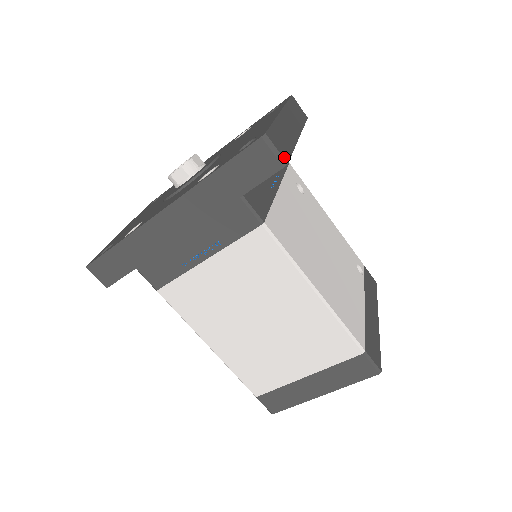
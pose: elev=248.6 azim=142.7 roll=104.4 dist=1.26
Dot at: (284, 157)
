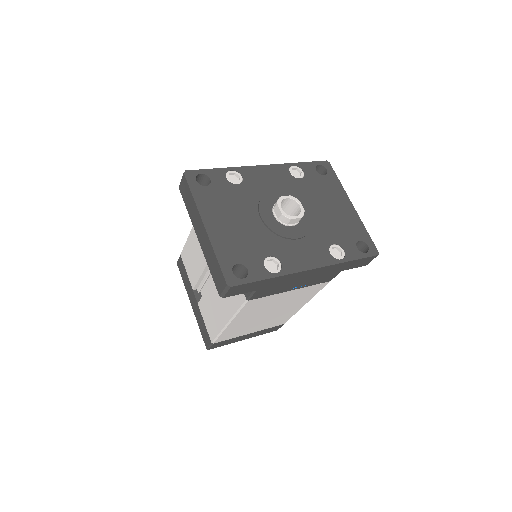
Dot at: occluded
